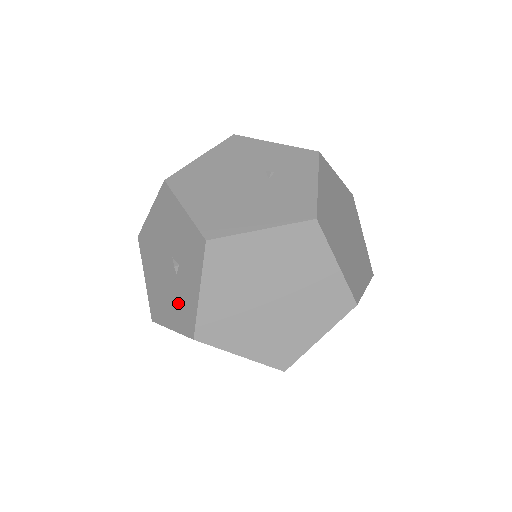
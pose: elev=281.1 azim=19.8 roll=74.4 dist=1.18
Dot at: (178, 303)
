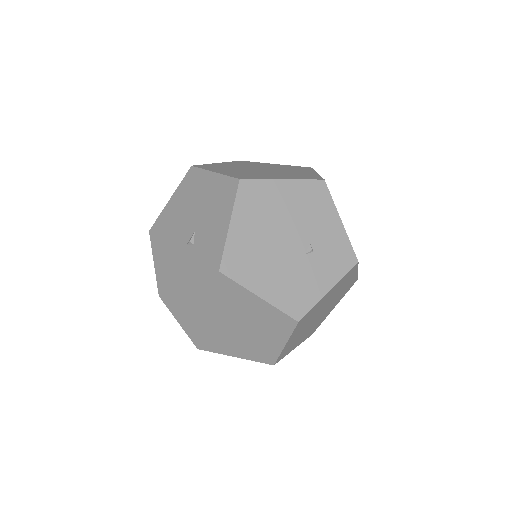
Dot at: (171, 260)
